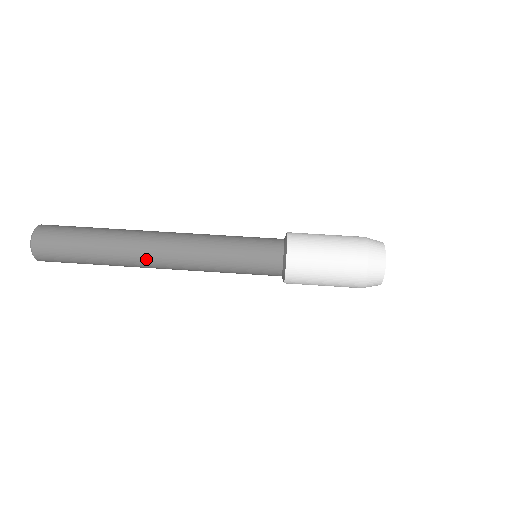
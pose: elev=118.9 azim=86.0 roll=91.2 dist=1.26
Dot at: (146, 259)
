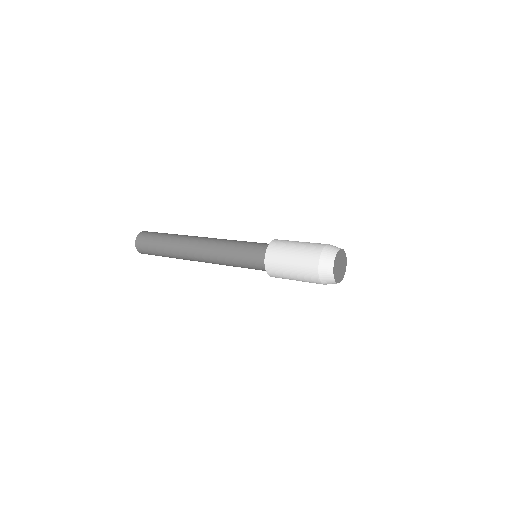
Dot at: (189, 247)
